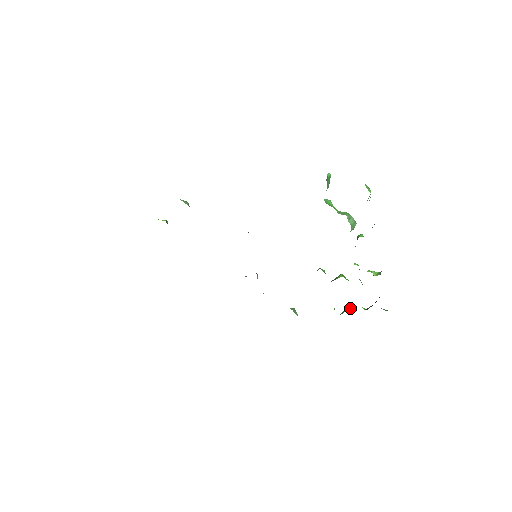
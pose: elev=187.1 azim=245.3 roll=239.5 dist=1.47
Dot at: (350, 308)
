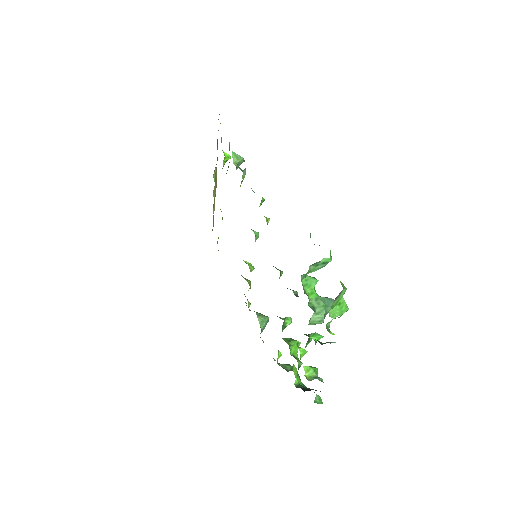
Dot at: (292, 368)
